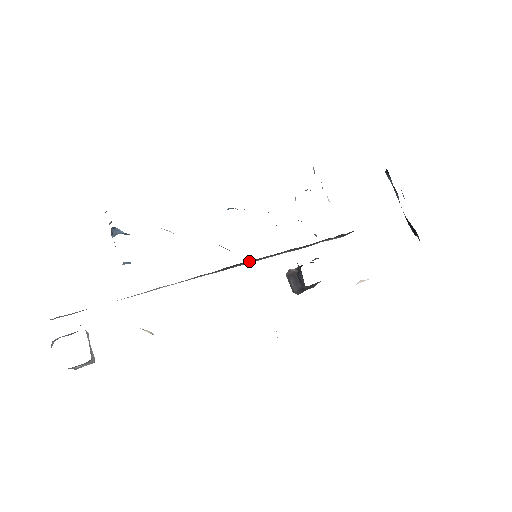
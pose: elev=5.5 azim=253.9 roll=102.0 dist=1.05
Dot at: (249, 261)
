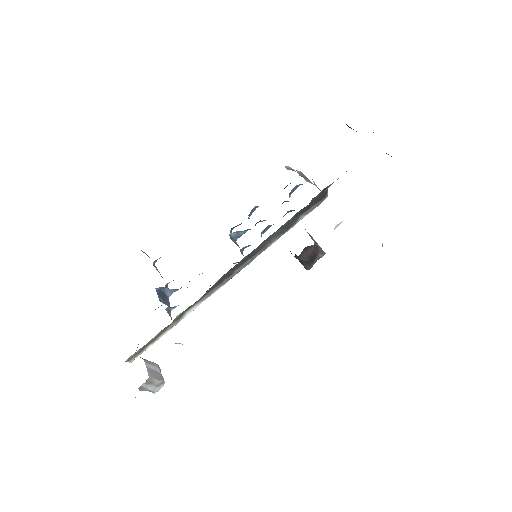
Dot at: (243, 261)
